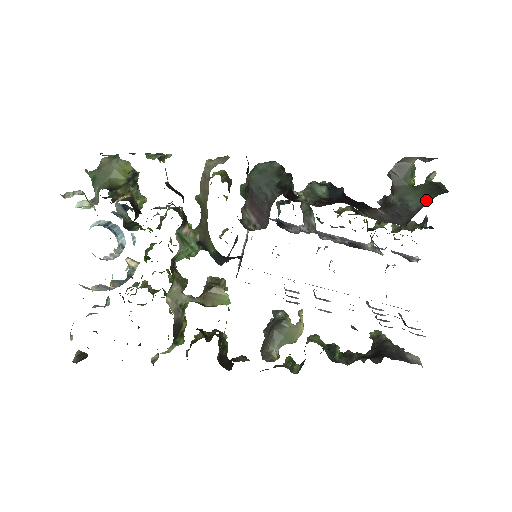
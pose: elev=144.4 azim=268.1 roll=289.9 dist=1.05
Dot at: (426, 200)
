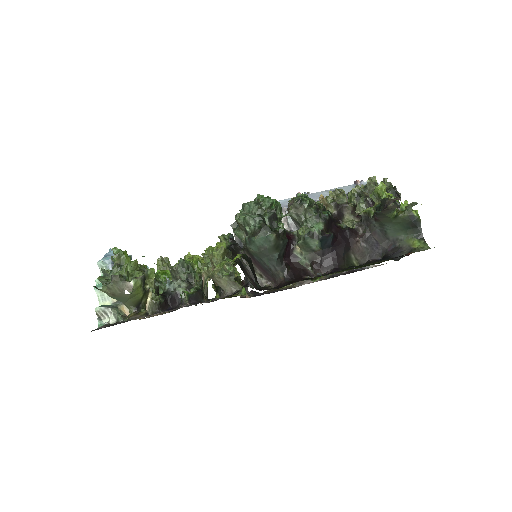
Dot at: (402, 235)
